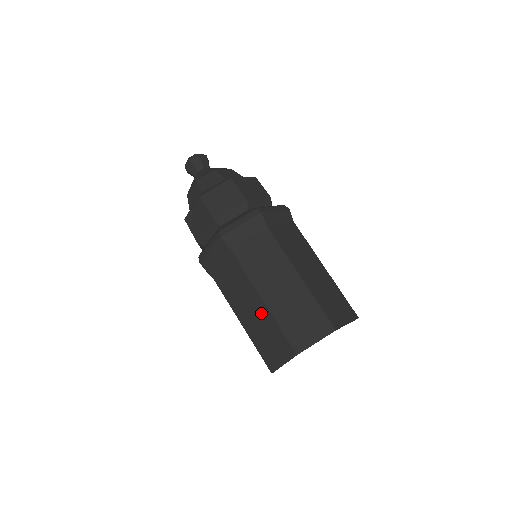
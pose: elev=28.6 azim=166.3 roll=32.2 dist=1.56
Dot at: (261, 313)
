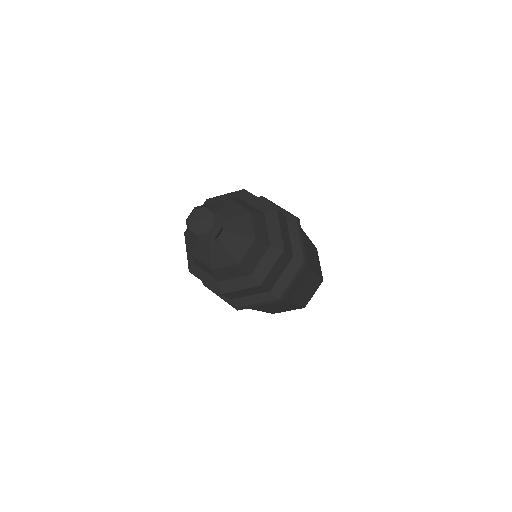
Dot at: occluded
